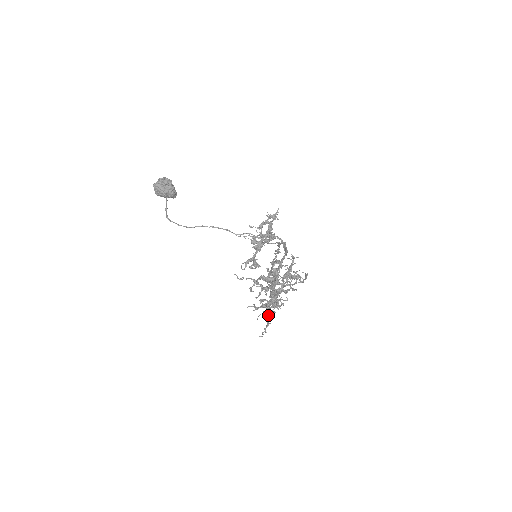
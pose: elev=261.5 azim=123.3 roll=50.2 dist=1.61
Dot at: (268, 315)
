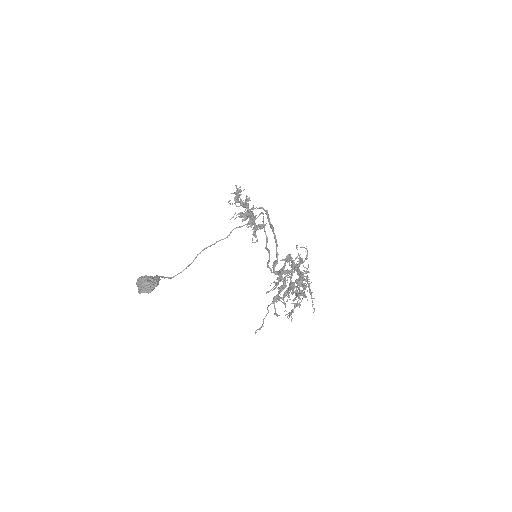
Dot at: occluded
